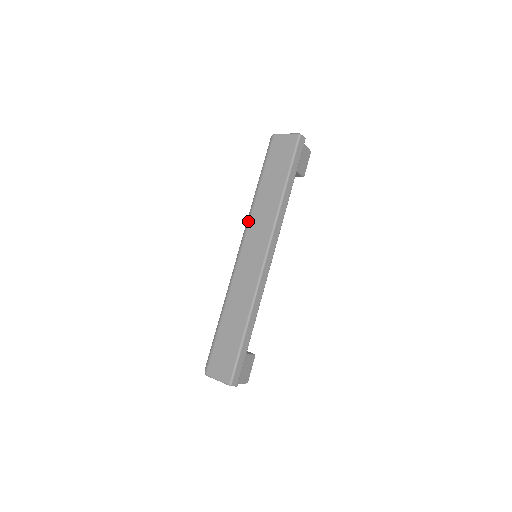
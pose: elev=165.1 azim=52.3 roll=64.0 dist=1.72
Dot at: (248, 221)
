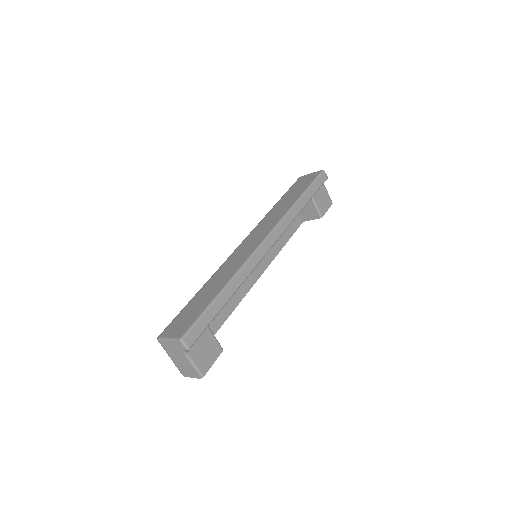
Dot at: occluded
